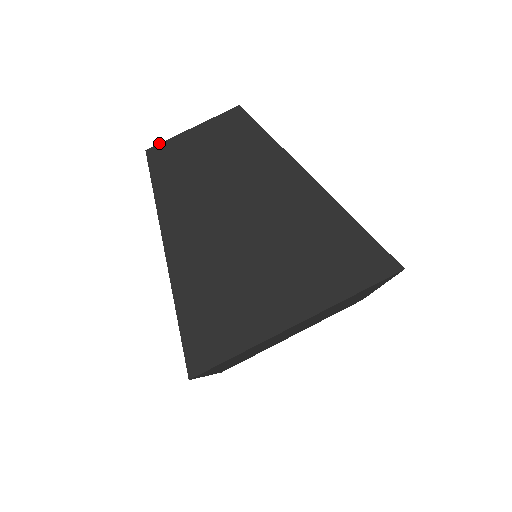
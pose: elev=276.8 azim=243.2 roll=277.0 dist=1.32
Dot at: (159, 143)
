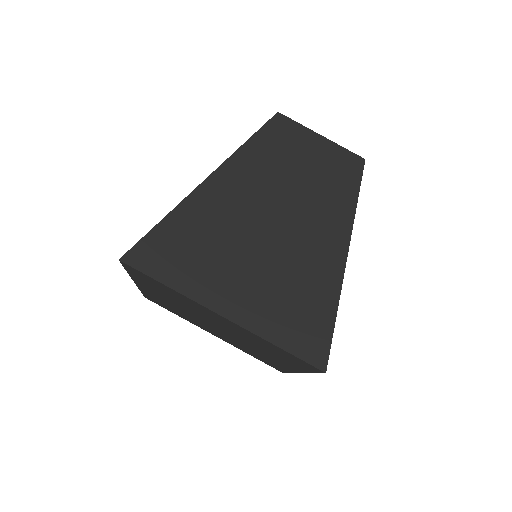
Dot at: occluded
